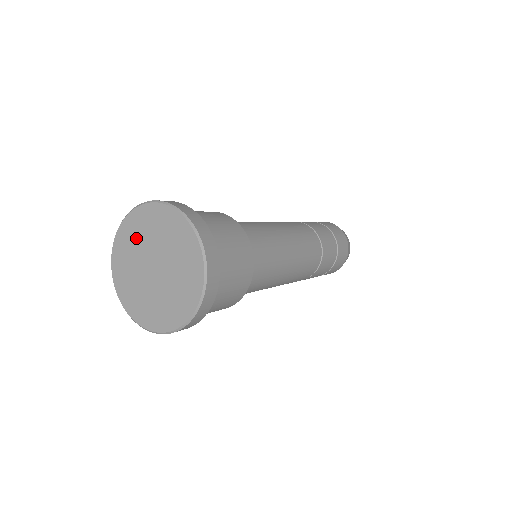
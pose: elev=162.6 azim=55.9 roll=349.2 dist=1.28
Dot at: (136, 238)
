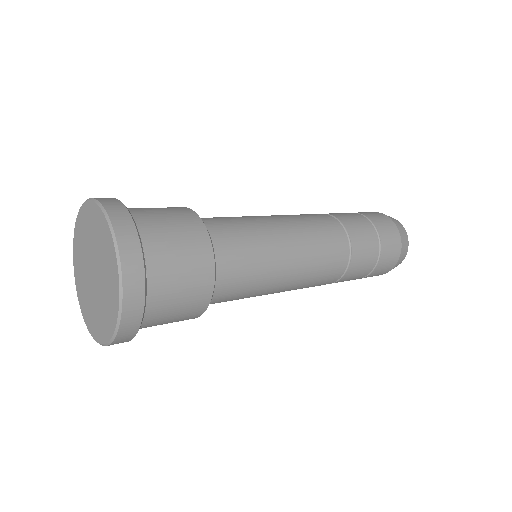
Dot at: (80, 261)
